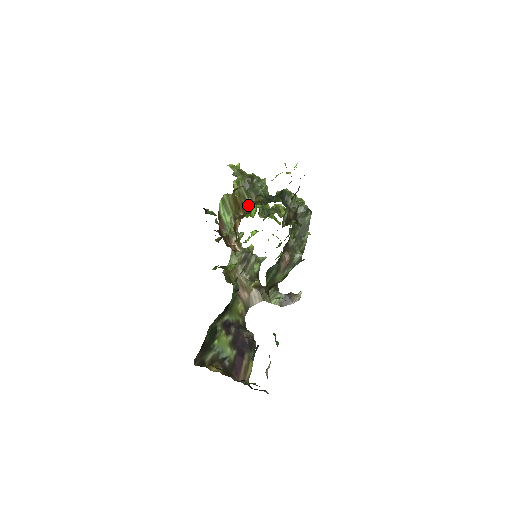
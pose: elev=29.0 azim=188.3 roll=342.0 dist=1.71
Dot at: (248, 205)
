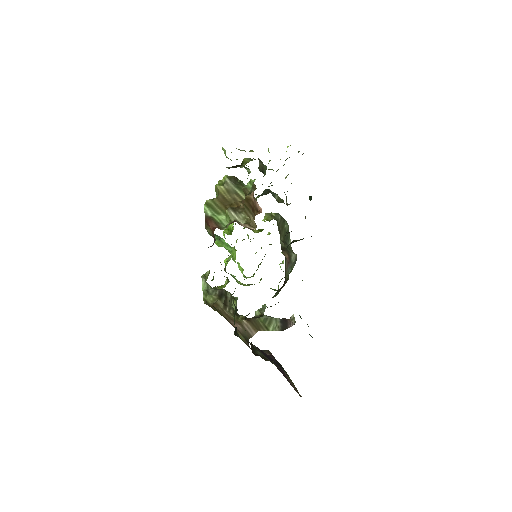
Dot at: (253, 183)
